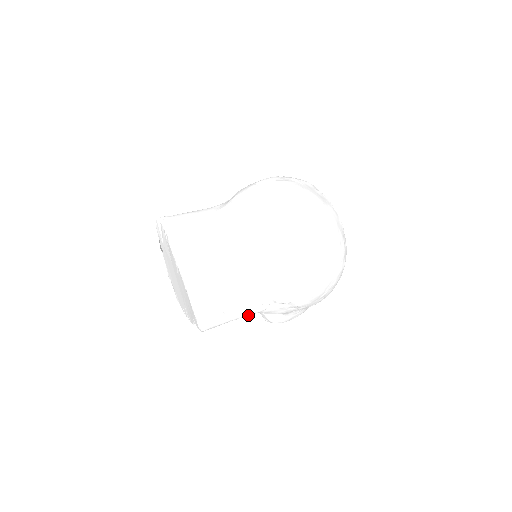
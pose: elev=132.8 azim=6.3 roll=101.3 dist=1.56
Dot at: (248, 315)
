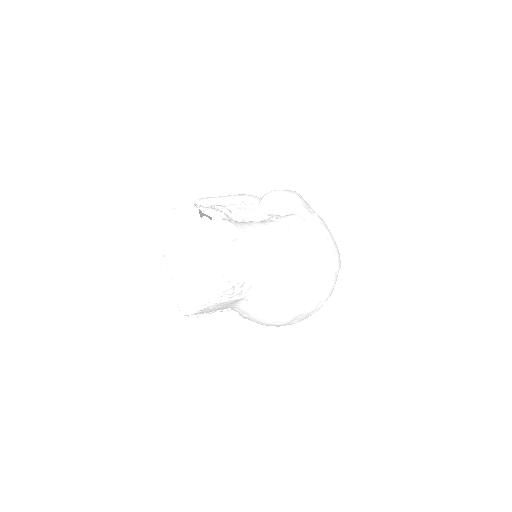
Dot at: occluded
